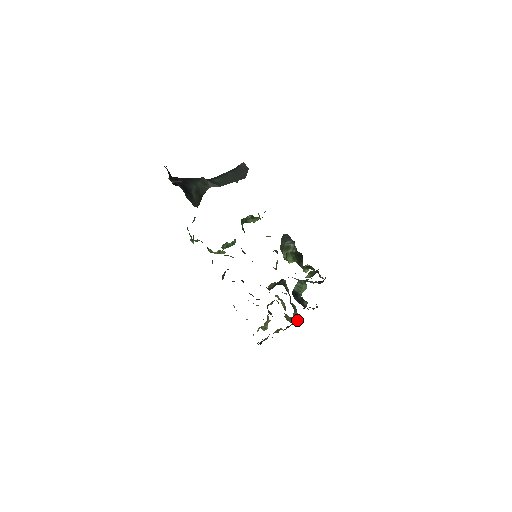
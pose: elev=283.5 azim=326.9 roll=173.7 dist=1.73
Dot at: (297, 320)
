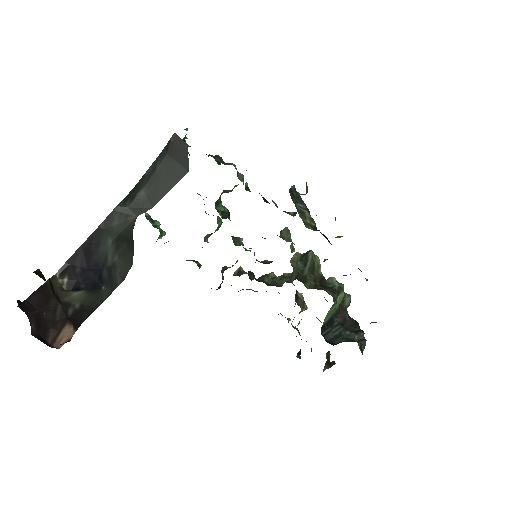
Dot at: occluded
